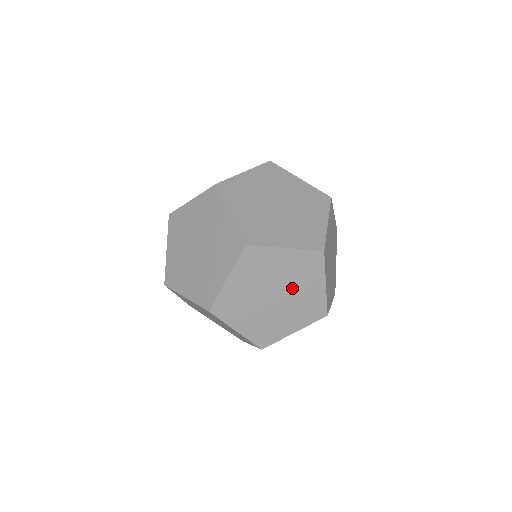
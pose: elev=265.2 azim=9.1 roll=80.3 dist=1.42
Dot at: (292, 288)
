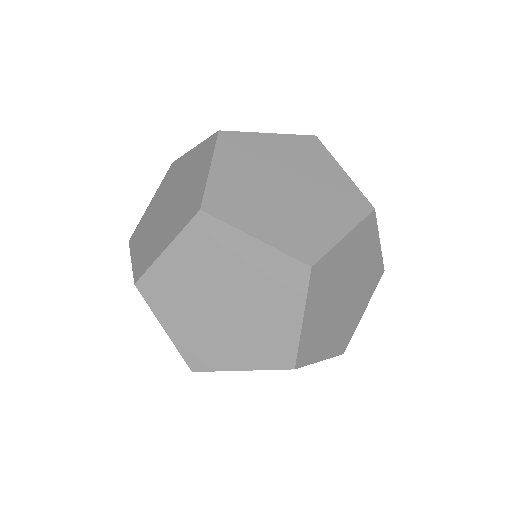
Dot at: (355, 296)
